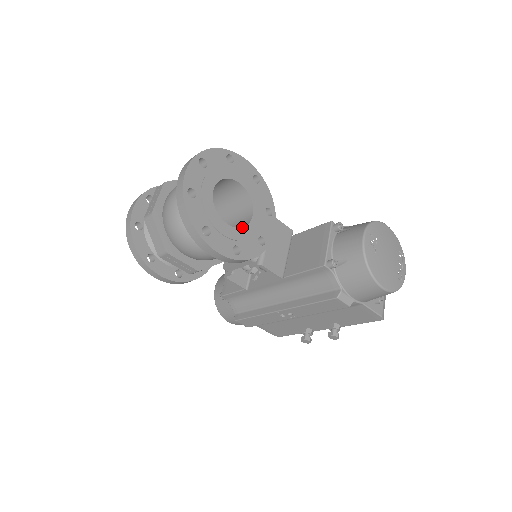
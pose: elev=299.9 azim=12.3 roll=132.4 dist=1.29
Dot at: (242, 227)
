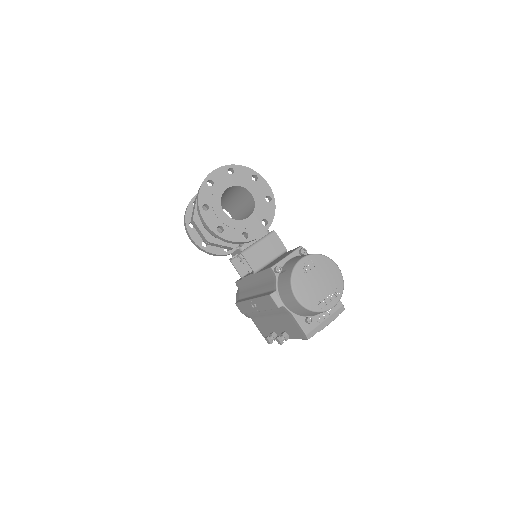
Dot at: (234, 219)
